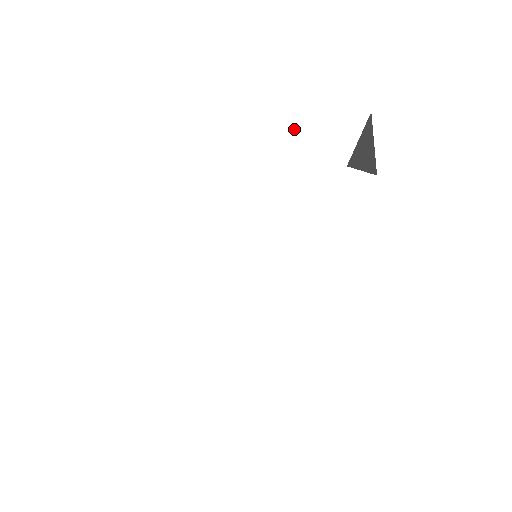
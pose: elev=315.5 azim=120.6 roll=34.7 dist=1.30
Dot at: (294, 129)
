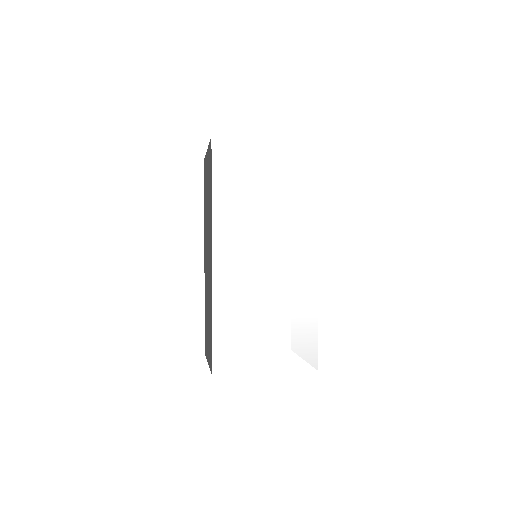
Dot at: (272, 166)
